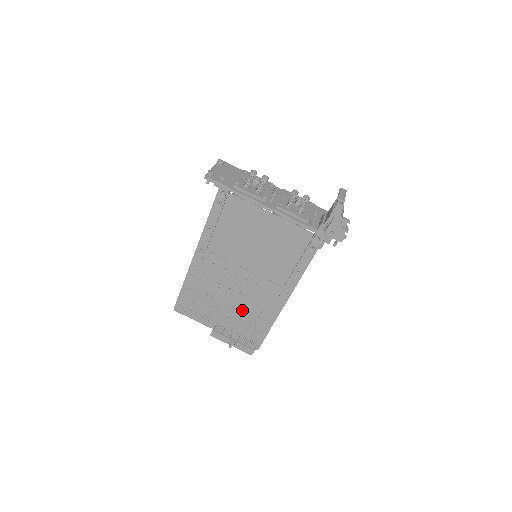
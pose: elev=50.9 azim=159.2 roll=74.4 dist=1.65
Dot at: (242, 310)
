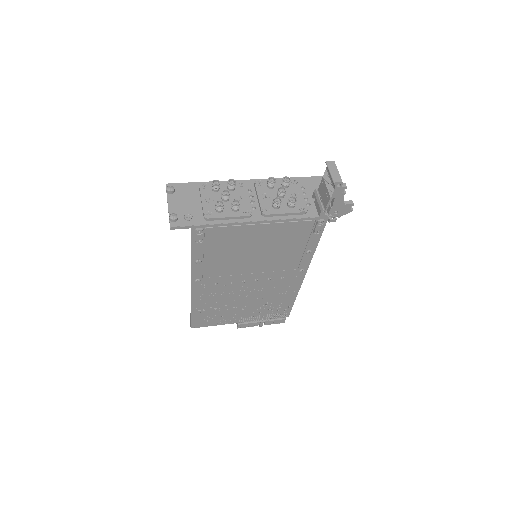
Dot at: (261, 300)
